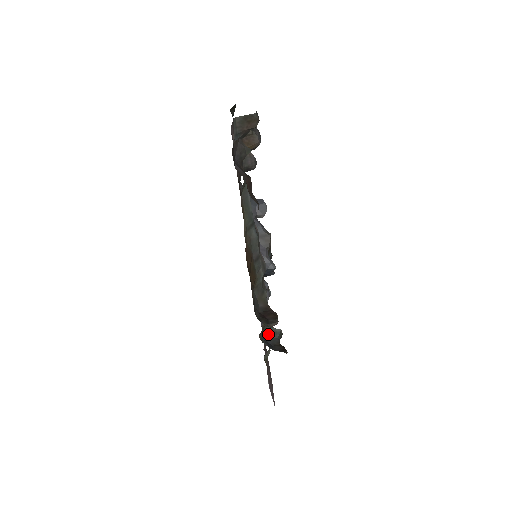
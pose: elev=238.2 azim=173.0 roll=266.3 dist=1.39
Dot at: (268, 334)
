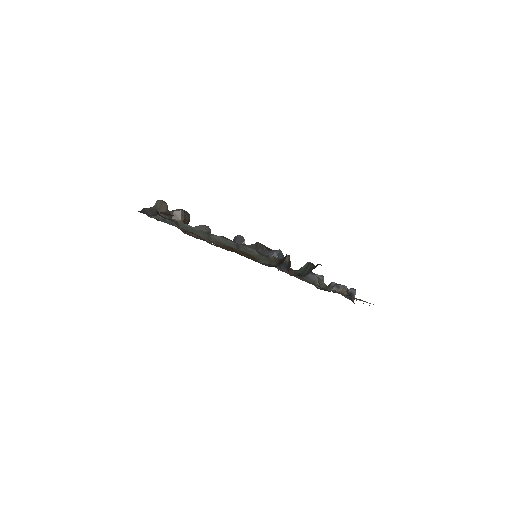
Dot at: (303, 273)
